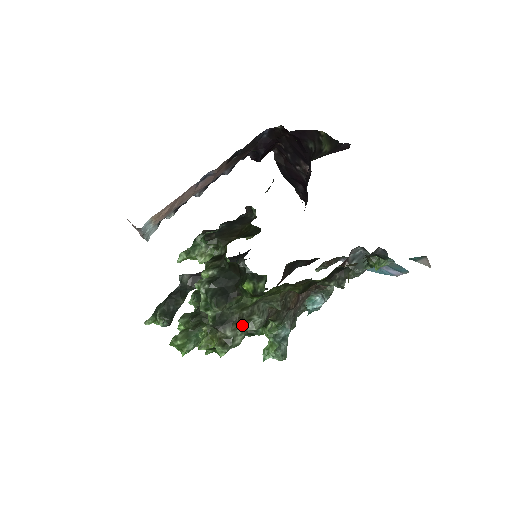
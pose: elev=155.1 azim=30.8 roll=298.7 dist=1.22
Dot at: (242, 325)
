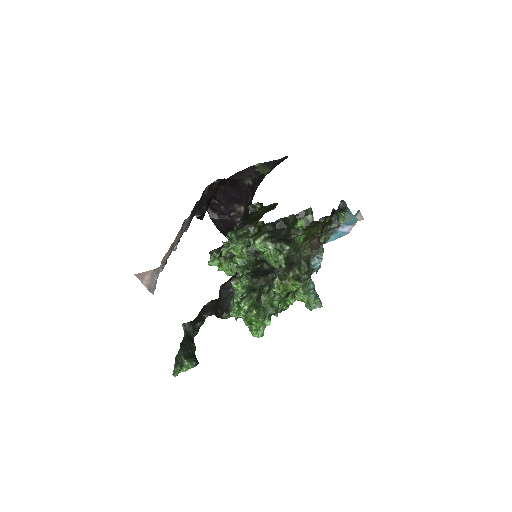
Dot at: (298, 269)
